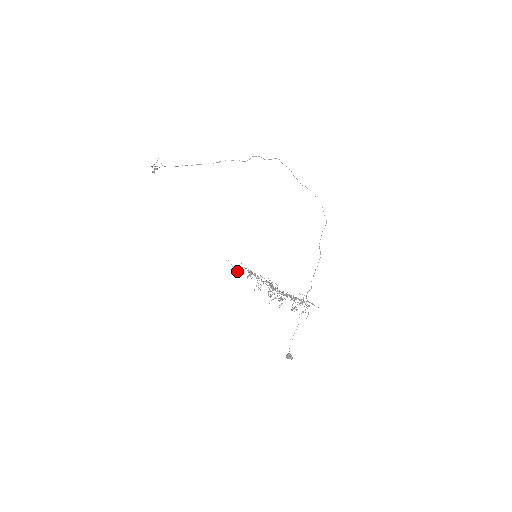
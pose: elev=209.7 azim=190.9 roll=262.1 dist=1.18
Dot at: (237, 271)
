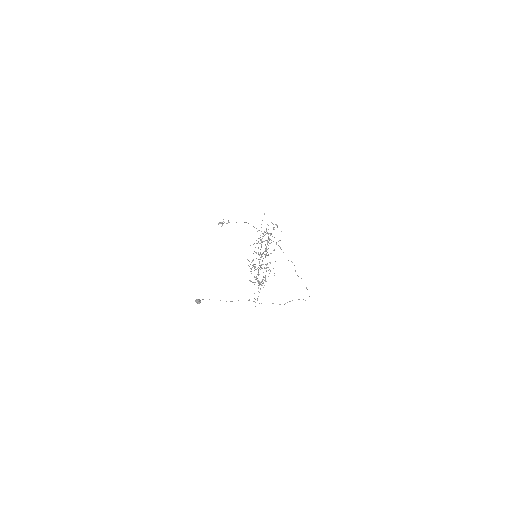
Dot at: occluded
